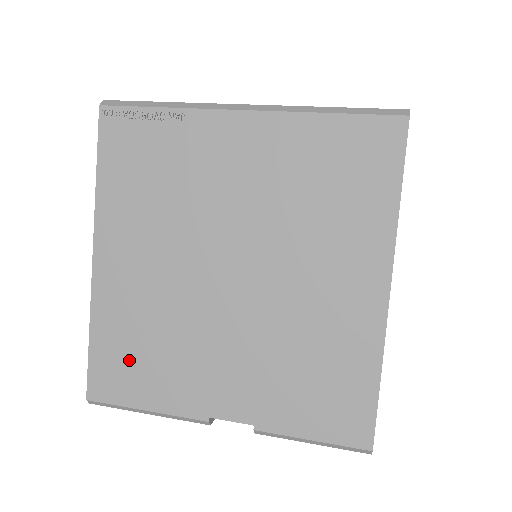
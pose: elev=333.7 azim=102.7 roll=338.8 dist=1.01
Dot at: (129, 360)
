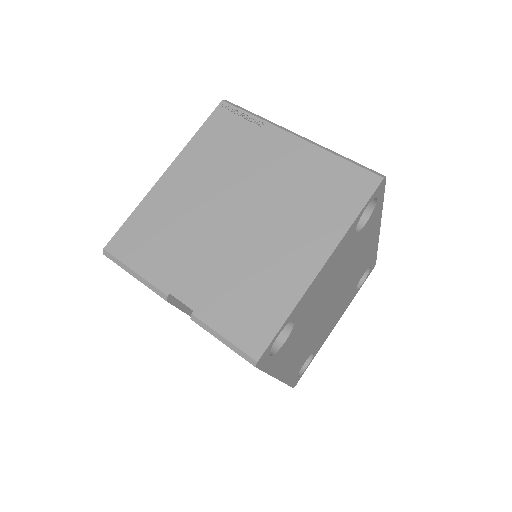
Dot at: (145, 237)
